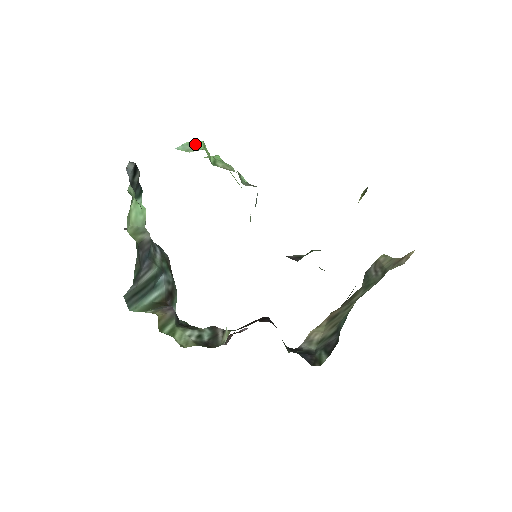
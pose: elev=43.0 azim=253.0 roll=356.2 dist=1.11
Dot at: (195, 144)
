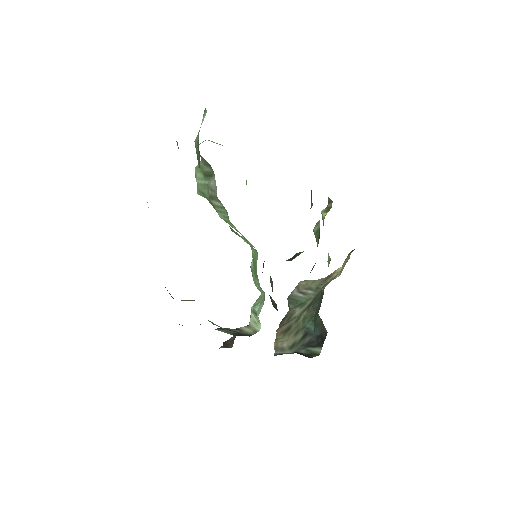
Dot at: occluded
